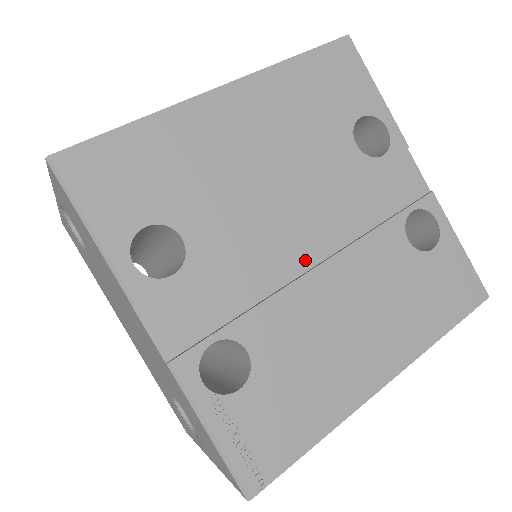
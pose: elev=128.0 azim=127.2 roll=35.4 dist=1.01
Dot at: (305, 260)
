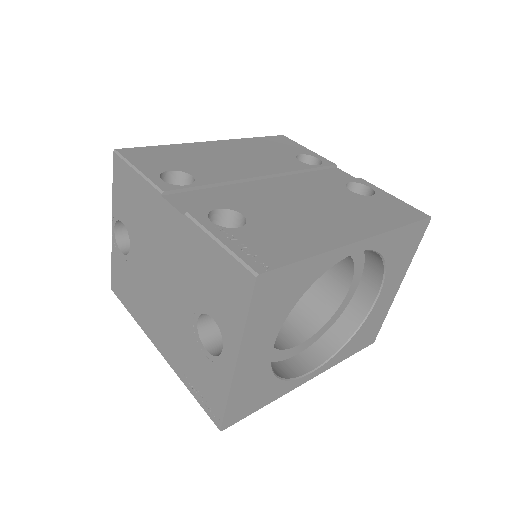
Dot at: (277, 193)
